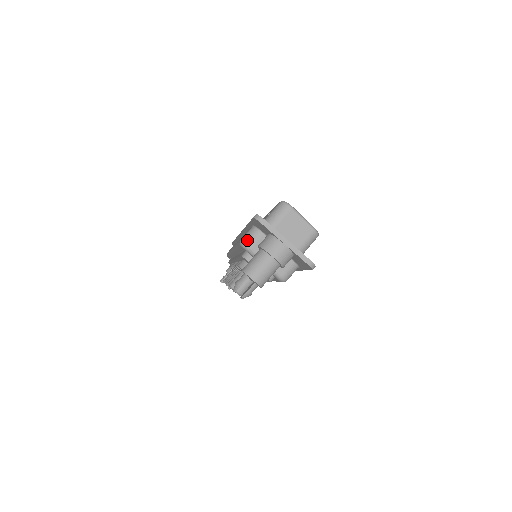
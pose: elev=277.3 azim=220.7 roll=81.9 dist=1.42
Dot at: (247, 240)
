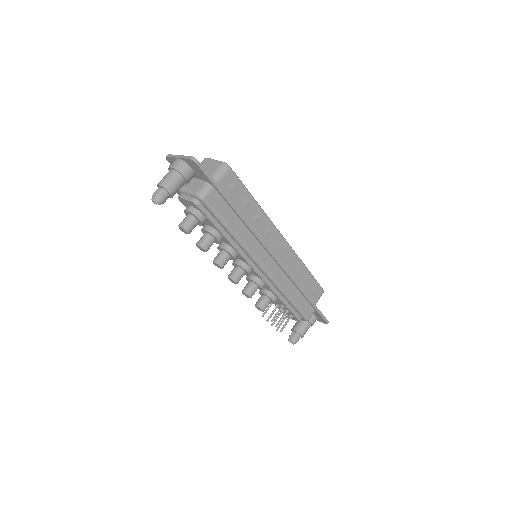
Dot at: occluded
